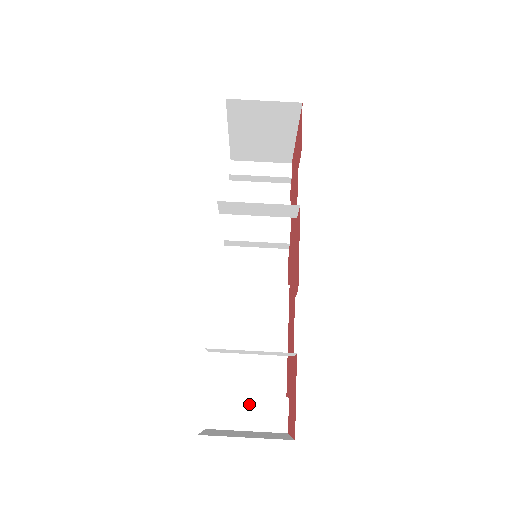
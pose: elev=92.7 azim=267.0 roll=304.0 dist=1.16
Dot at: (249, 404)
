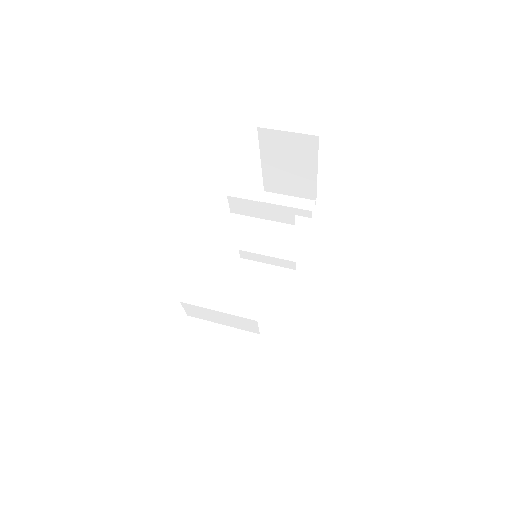
Dot at: (215, 378)
